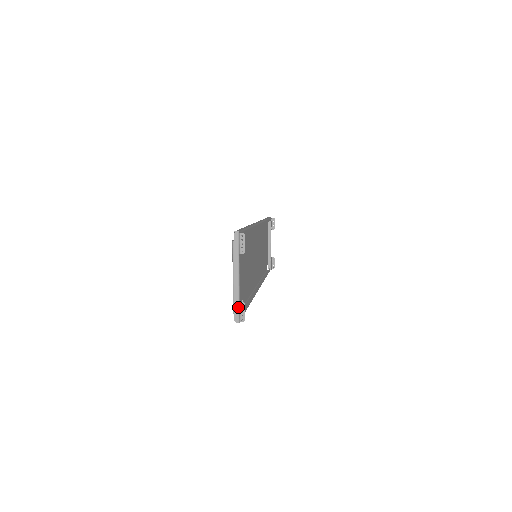
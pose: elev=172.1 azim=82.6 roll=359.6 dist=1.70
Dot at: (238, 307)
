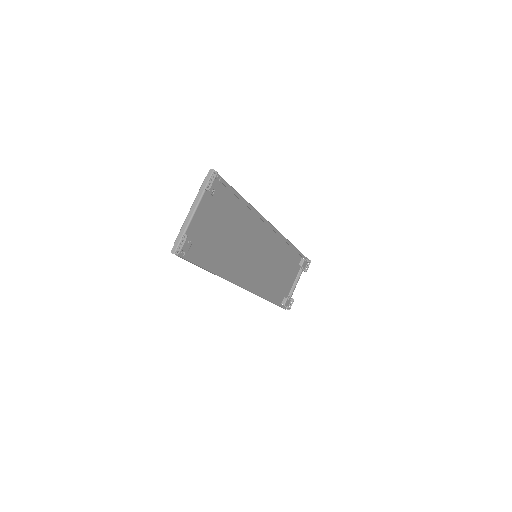
Dot at: (181, 239)
